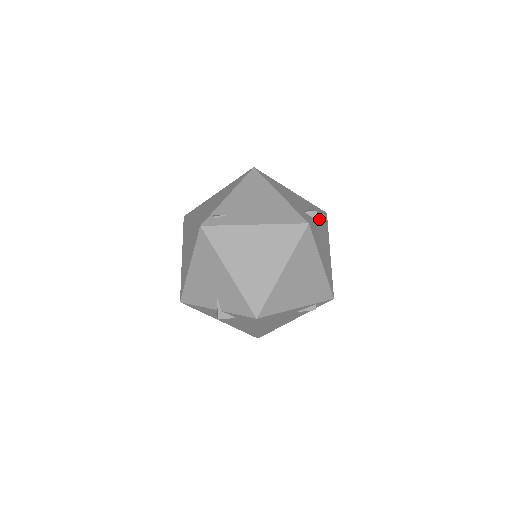
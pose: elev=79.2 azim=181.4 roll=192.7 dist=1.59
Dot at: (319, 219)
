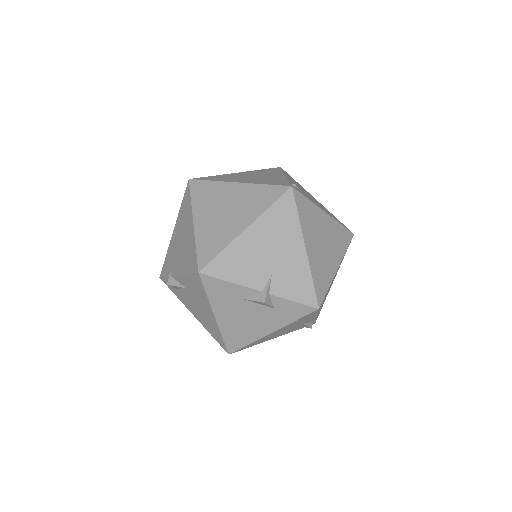
Dot at: occluded
